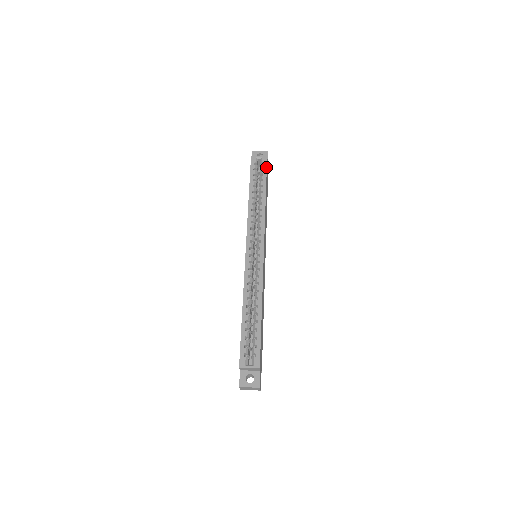
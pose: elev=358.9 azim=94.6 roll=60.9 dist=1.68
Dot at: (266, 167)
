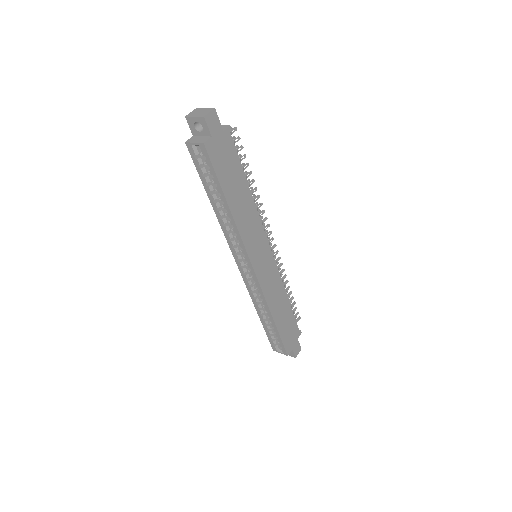
Dot at: (211, 165)
